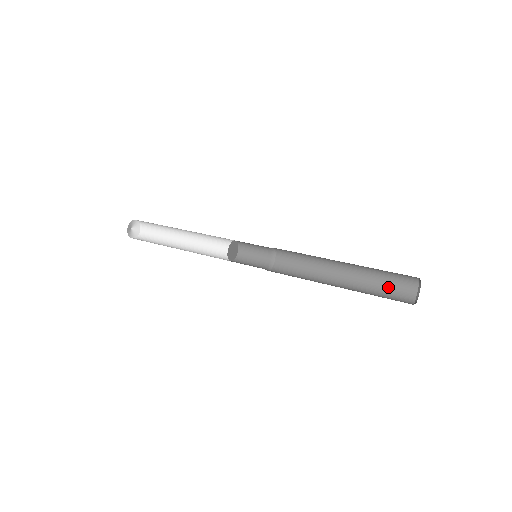
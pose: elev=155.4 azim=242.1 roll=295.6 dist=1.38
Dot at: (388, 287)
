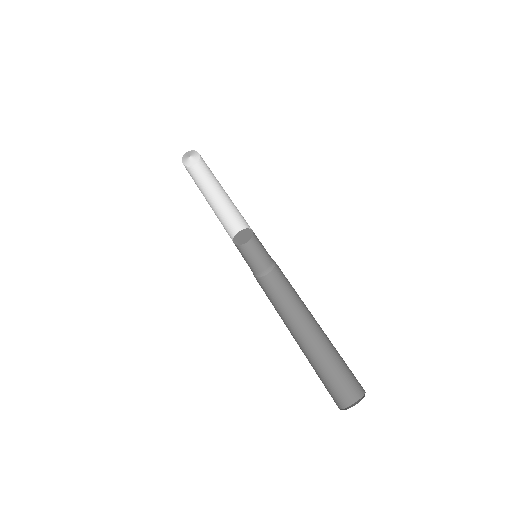
Dot at: (346, 364)
